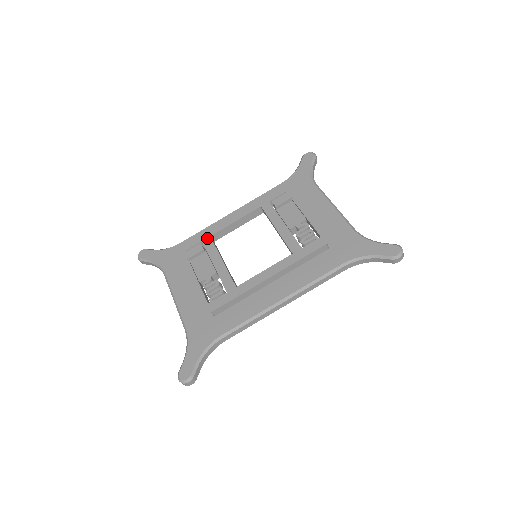
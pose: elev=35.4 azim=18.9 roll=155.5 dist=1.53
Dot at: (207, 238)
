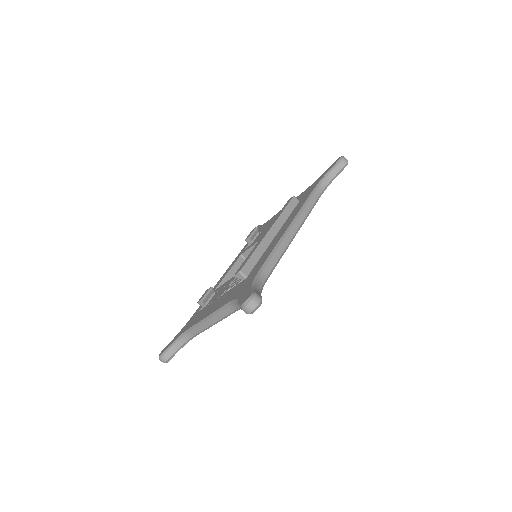
Dot at: occluded
